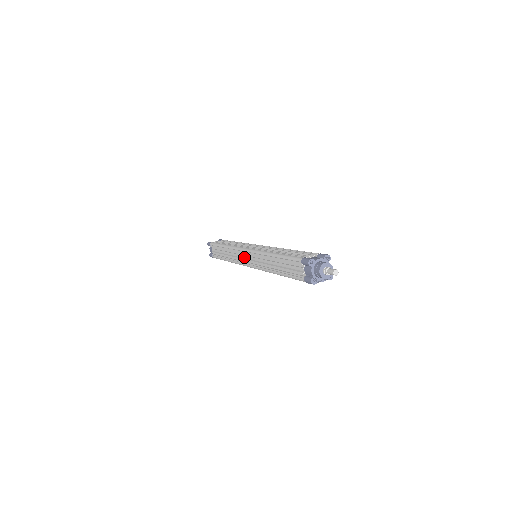
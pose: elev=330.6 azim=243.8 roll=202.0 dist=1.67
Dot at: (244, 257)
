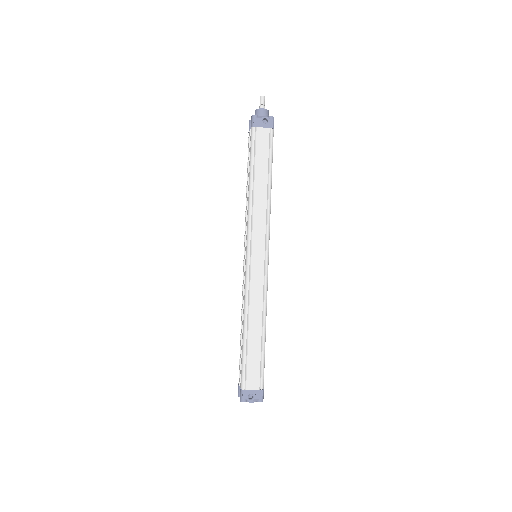
Dot at: occluded
